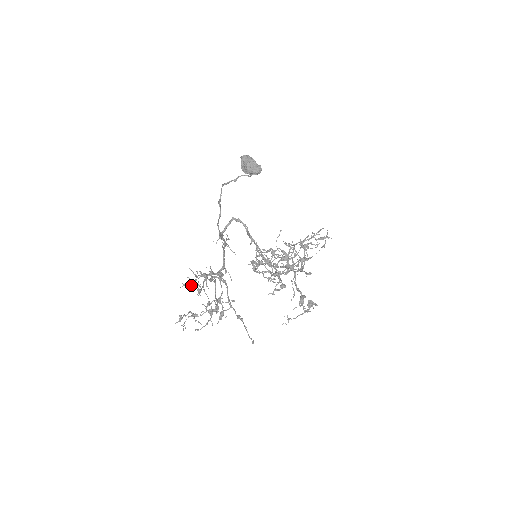
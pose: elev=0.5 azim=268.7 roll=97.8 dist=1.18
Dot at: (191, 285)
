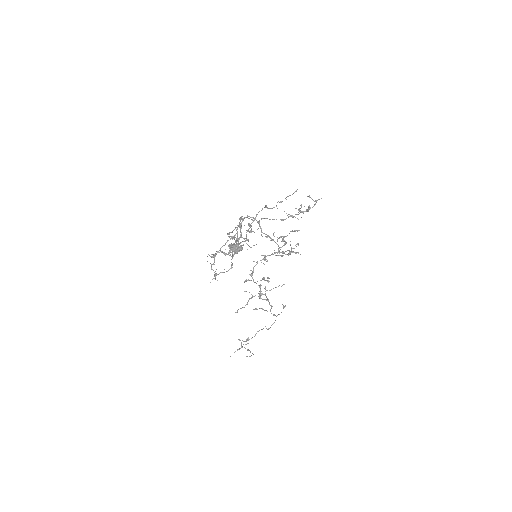
Dot at: (214, 258)
